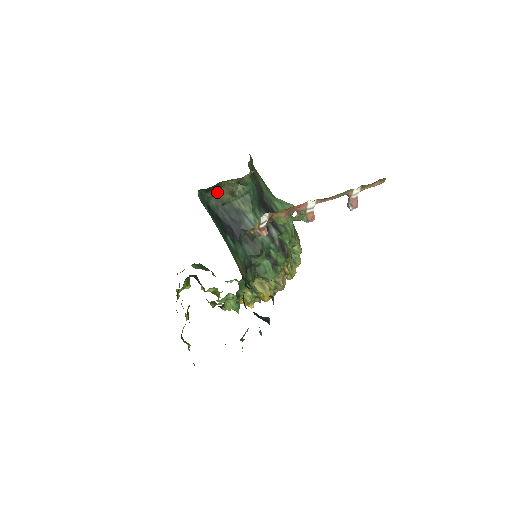
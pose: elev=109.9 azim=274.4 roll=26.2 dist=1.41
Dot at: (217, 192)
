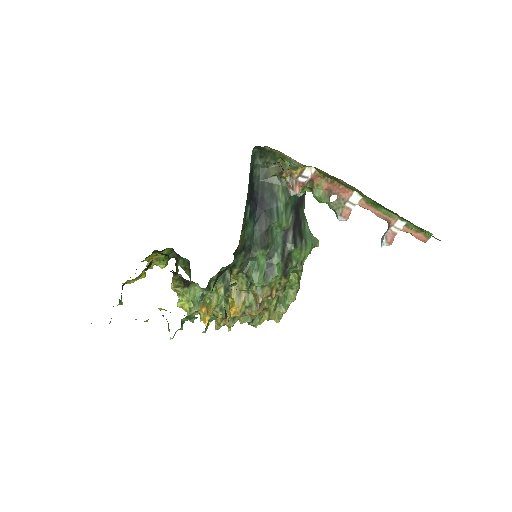
Dot at: (268, 165)
